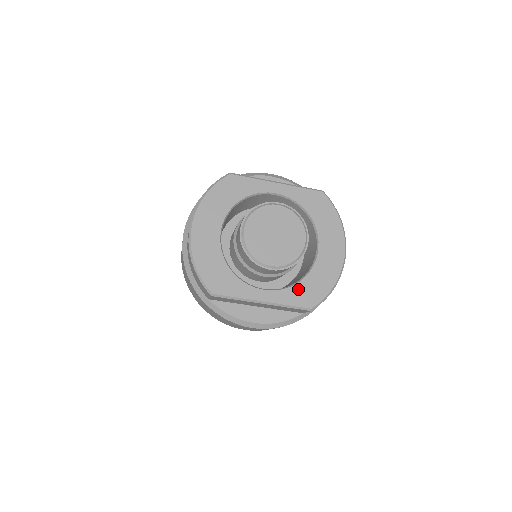
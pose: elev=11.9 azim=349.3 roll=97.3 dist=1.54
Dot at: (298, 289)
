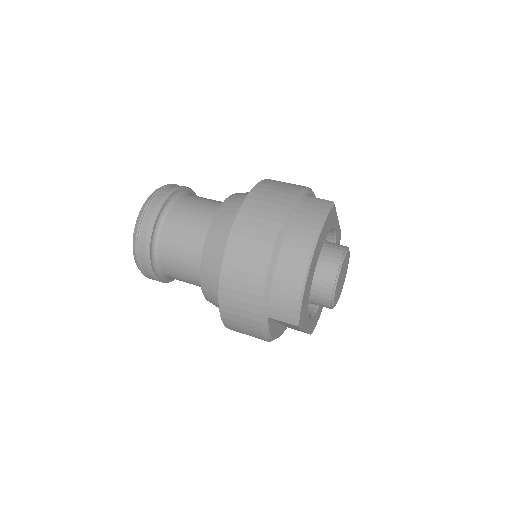
Dot at: (315, 317)
